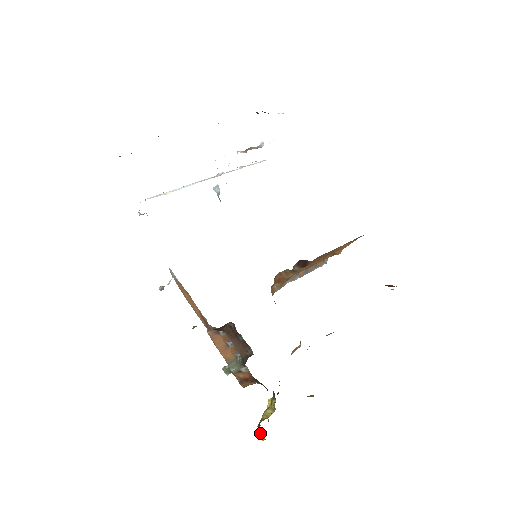
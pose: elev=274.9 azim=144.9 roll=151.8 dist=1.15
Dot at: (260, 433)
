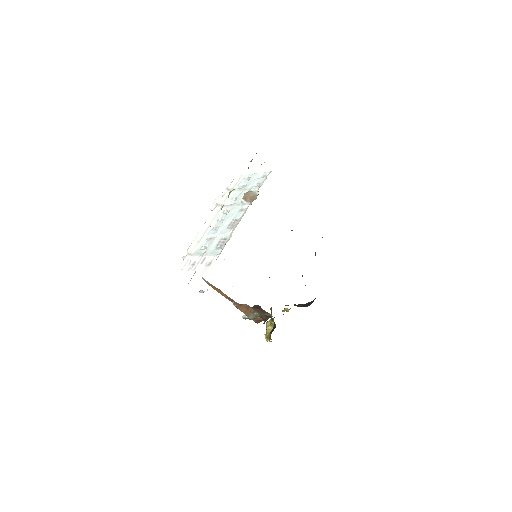
Dot at: (268, 339)
